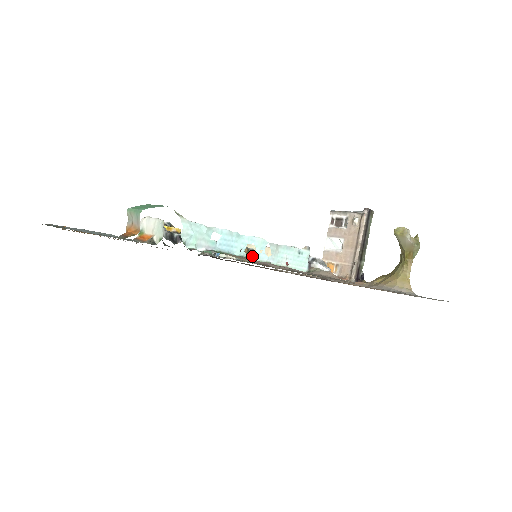
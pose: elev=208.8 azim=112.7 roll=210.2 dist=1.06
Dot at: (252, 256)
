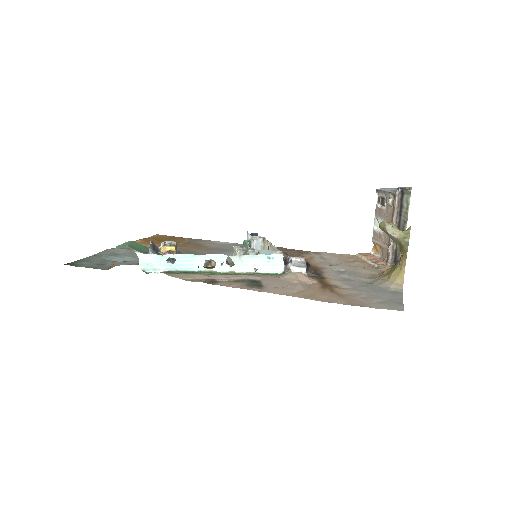
Dot at: (213, 269)
